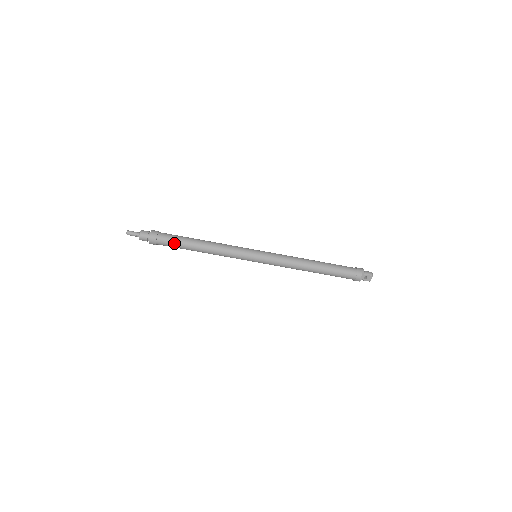
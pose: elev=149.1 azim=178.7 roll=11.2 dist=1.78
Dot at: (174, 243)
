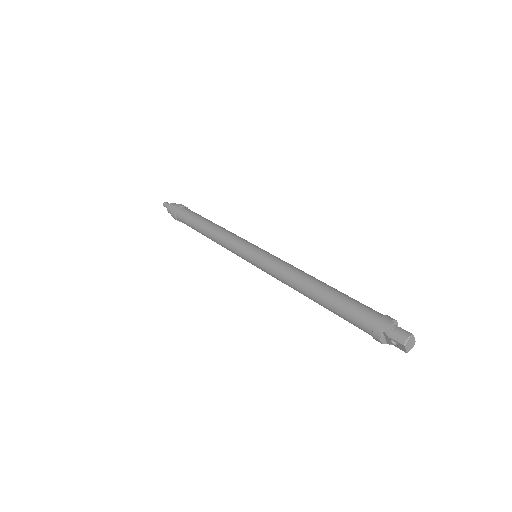
Dot at: (187, 224)
